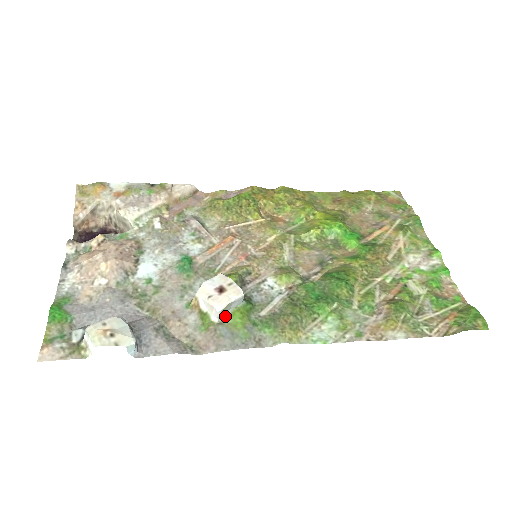
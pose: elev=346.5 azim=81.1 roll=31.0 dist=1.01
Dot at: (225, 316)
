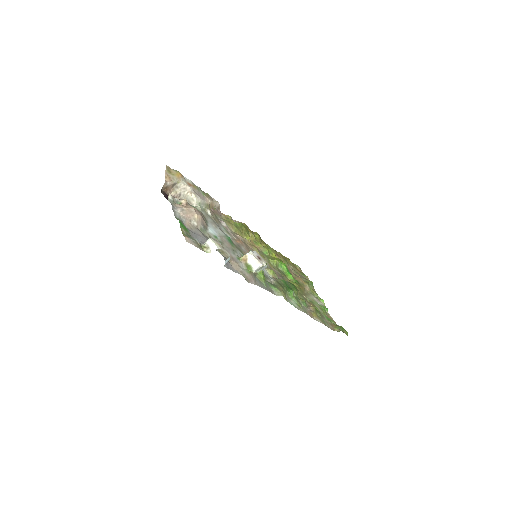
Dot at: (257, 272)
